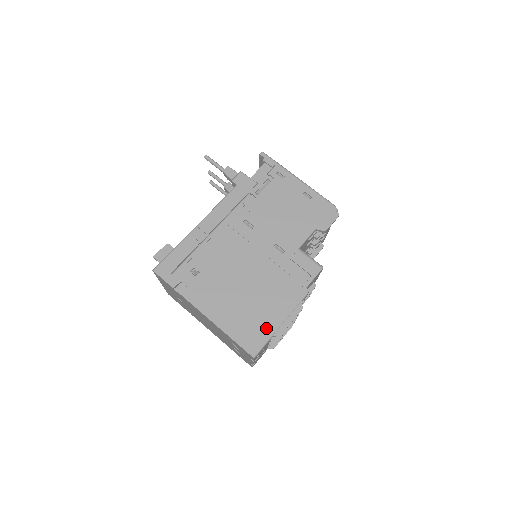
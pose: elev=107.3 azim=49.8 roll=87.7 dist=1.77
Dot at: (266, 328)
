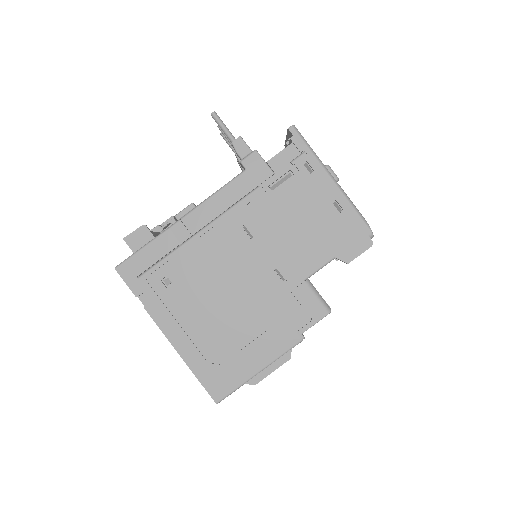
Dot at: (239, 373)
